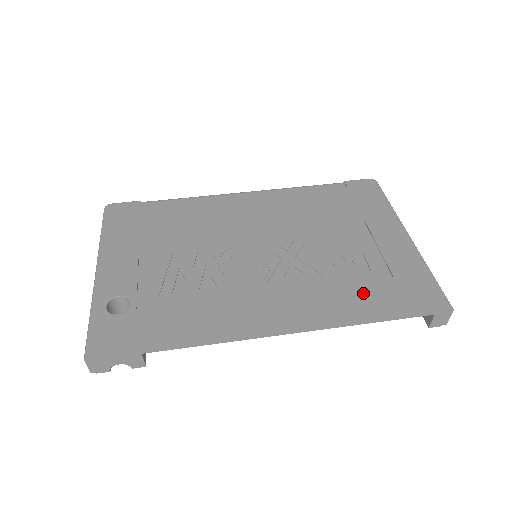
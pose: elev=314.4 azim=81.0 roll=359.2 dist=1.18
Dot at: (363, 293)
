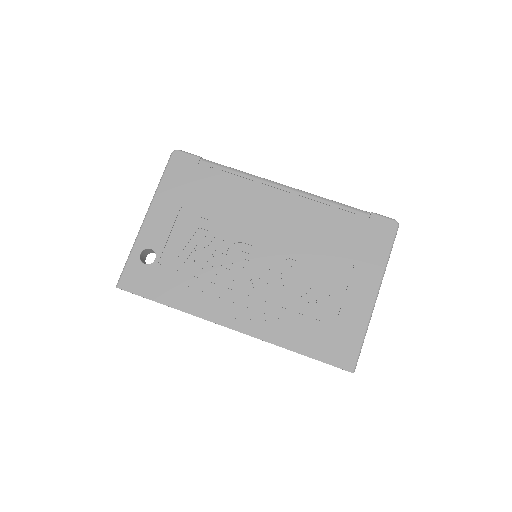
Dot at: (304, 329)
